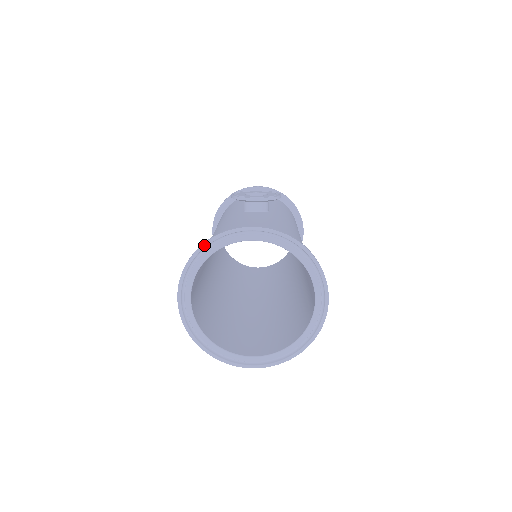
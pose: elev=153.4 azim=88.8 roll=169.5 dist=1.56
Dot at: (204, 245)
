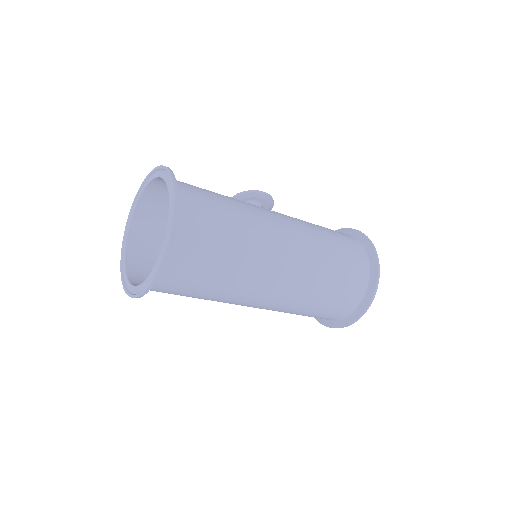
Dot at: (131, 209)
